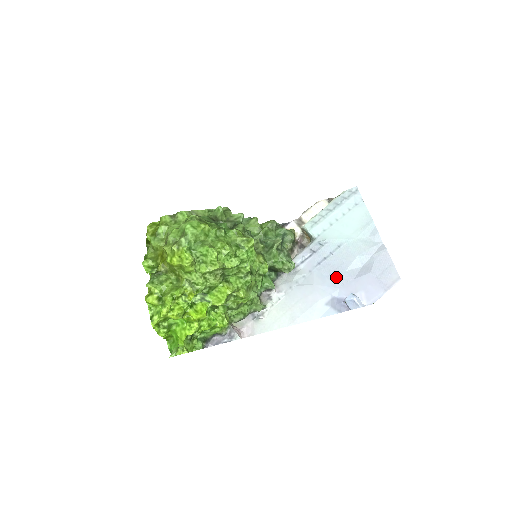
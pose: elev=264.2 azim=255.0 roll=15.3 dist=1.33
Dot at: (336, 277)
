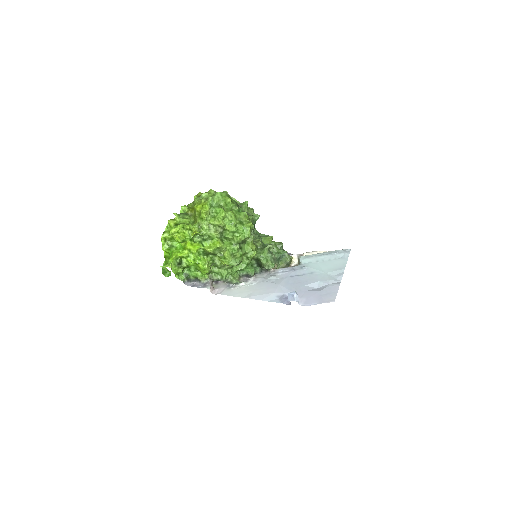
Dot at: (296, 286)
